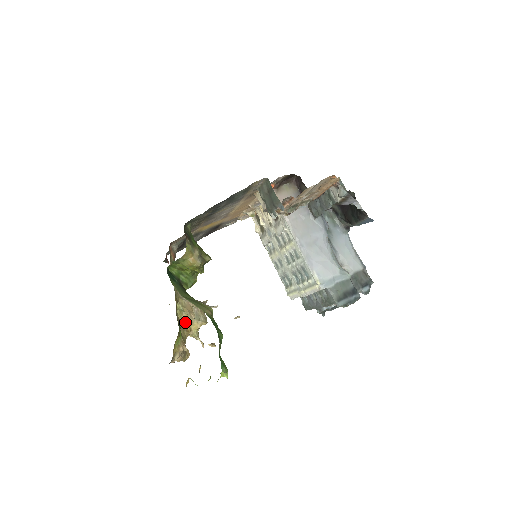
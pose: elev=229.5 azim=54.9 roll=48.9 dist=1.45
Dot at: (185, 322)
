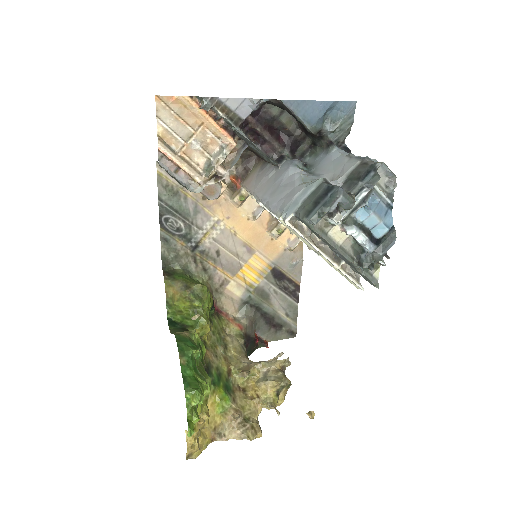
Dot at: (249, 389)
